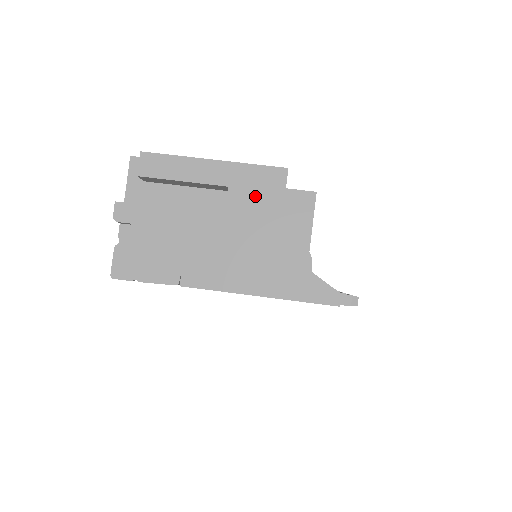
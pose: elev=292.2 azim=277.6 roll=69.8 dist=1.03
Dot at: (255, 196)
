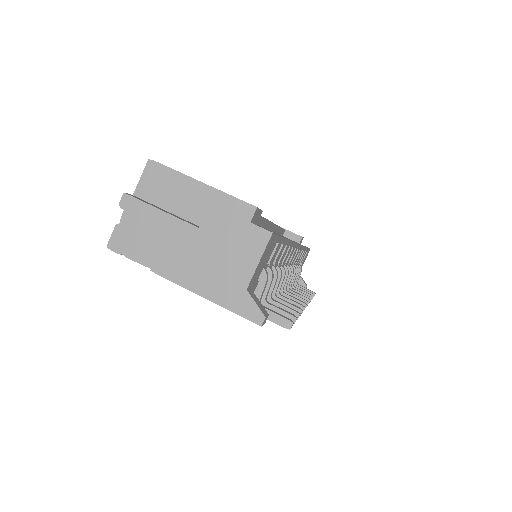
Dot at: (225, 221)
